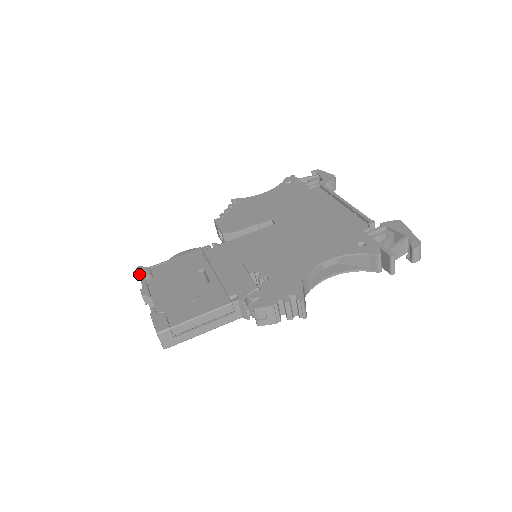
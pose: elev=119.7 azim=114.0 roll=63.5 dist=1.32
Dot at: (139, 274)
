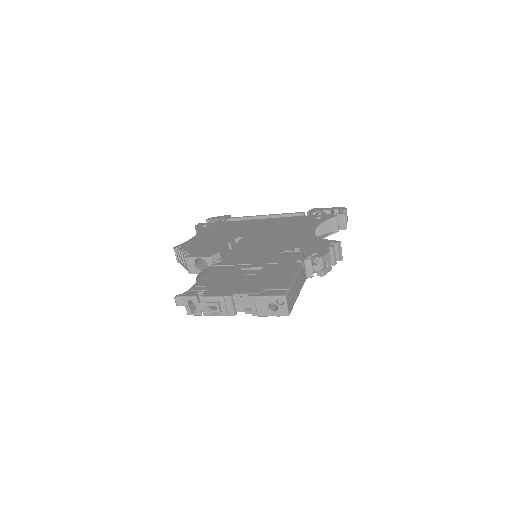
Dot at: (188, 297)
